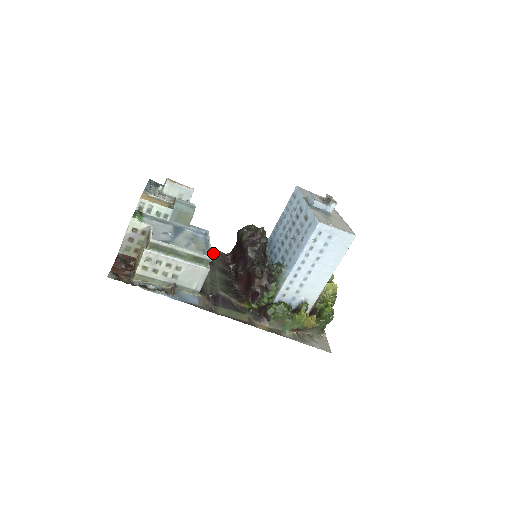
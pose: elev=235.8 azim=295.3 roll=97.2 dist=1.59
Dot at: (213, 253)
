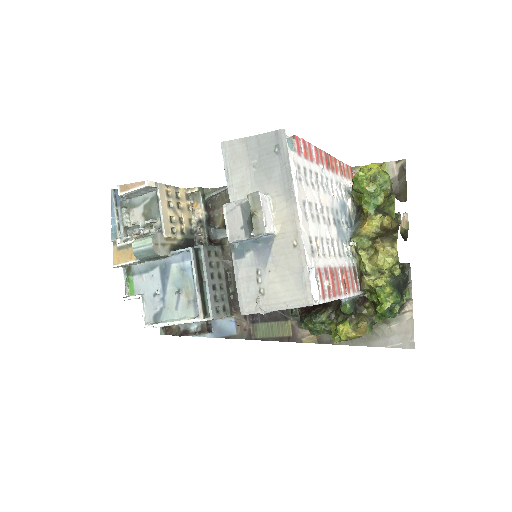
Dot at: occluded
